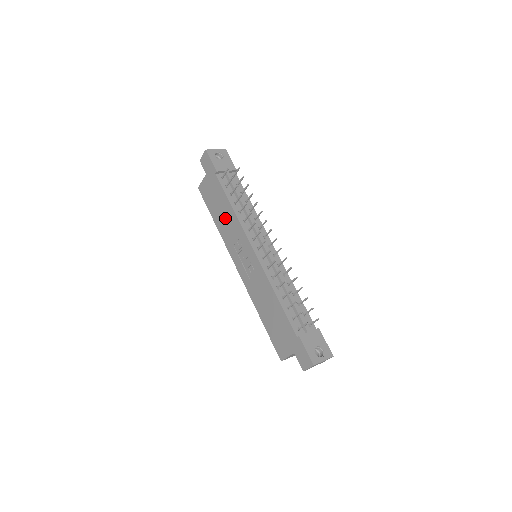
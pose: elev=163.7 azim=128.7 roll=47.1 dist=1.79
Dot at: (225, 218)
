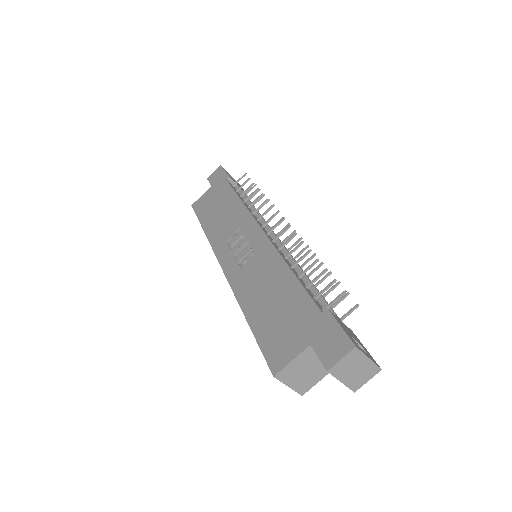
Dot at: (224, 215)
